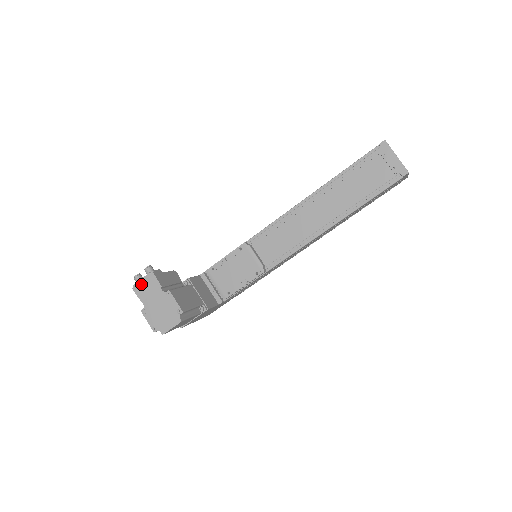
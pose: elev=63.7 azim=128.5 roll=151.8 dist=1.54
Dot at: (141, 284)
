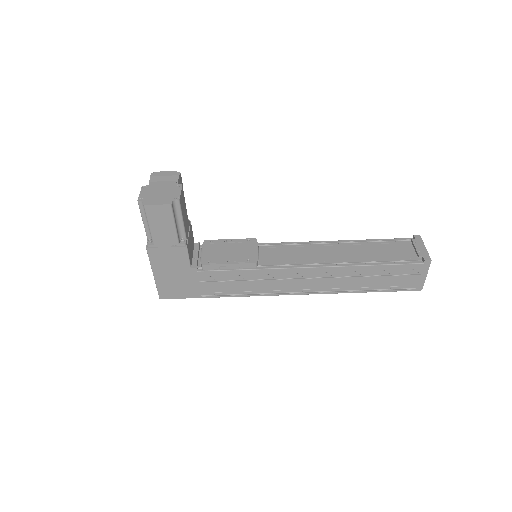
Dot at: (162, 173)
